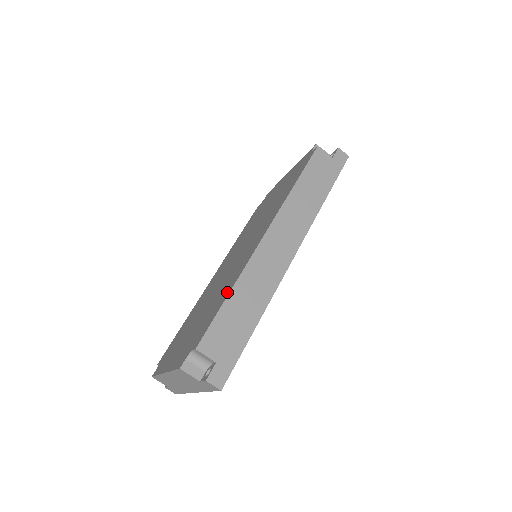
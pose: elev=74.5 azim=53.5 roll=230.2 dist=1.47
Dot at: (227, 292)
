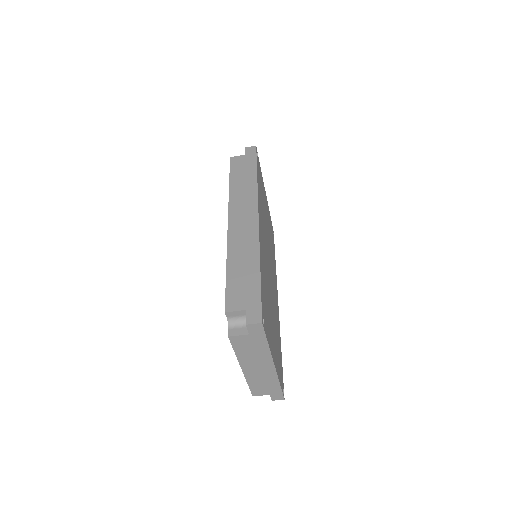
Dot at: occluded
